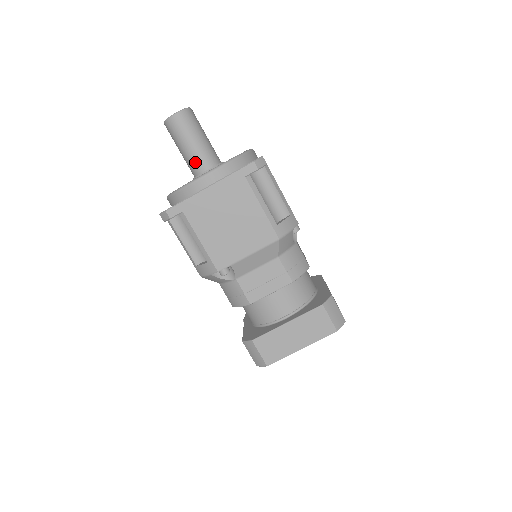
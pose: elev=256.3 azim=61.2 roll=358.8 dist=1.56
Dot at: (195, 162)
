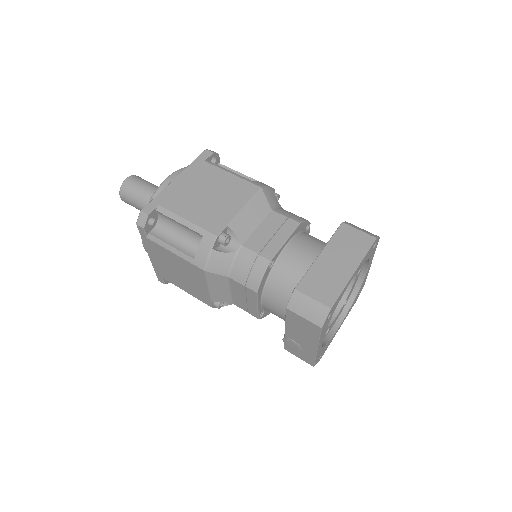
Dot at: occluded
